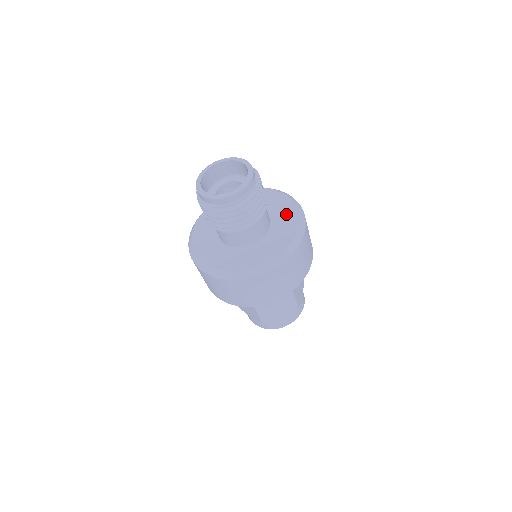
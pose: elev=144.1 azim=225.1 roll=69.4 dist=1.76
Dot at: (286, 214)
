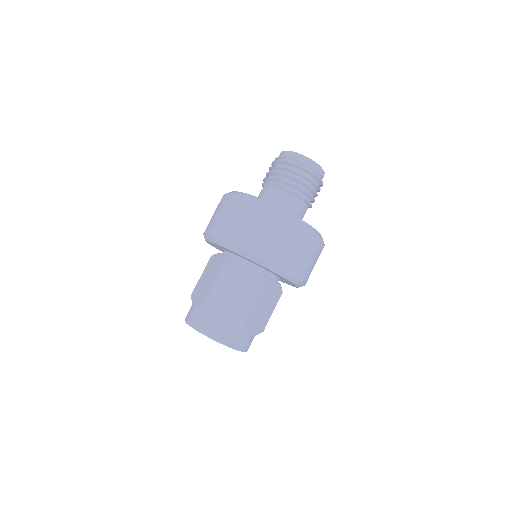
Dot at: occluded
